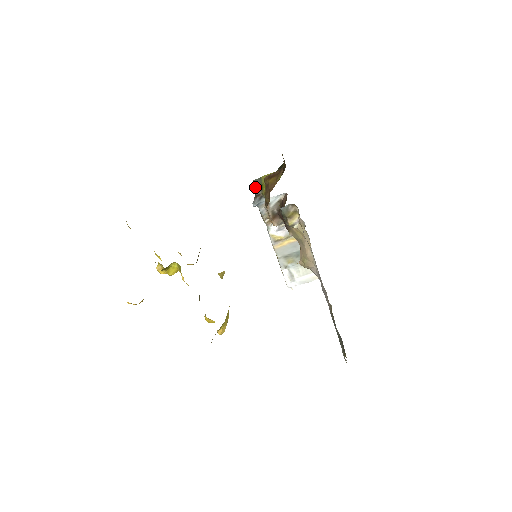
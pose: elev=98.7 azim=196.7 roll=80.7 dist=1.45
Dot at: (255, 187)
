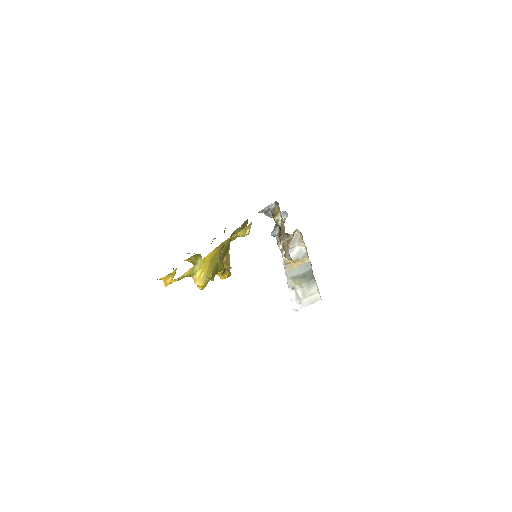
Dot at: occluded
